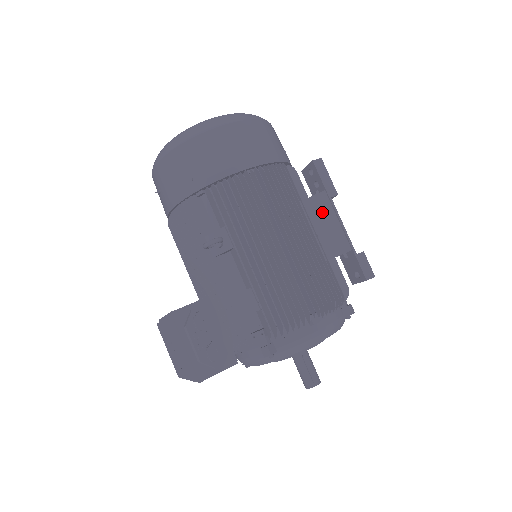
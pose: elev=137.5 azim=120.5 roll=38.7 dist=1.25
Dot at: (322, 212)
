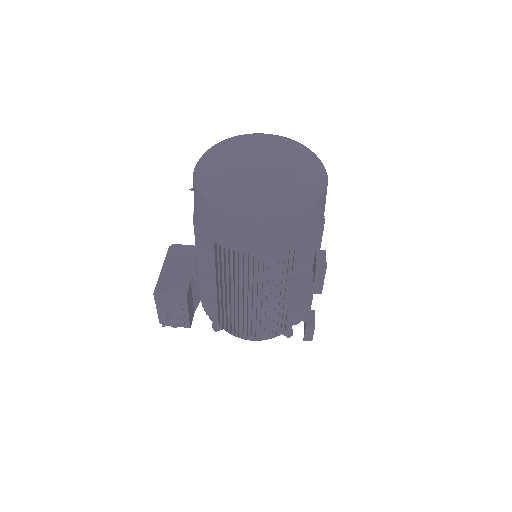
Dot at: (302, 294)
